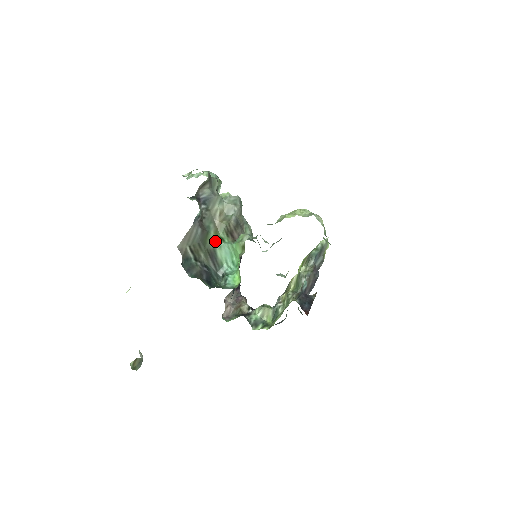
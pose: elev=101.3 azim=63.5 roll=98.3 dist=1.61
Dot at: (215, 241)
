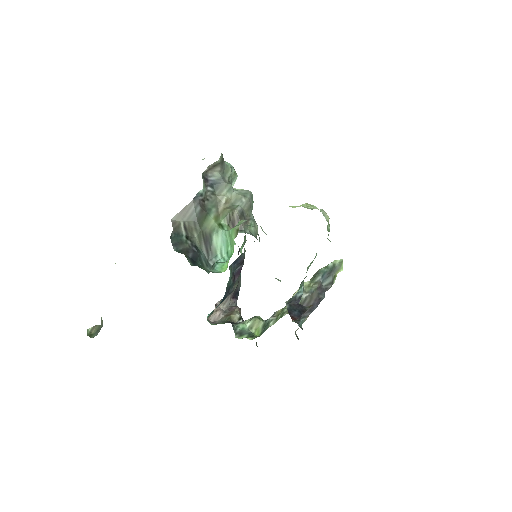
Dot at: (213, 225)
